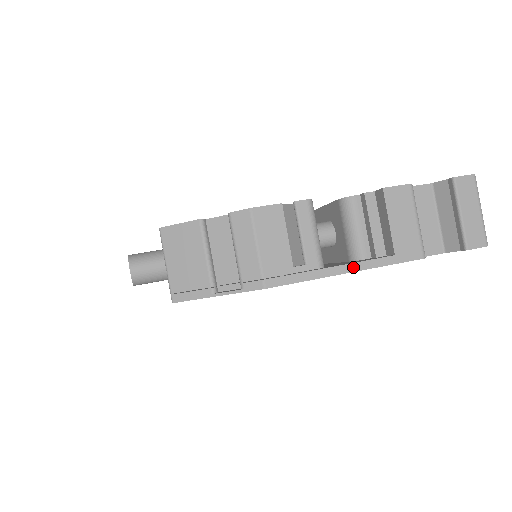
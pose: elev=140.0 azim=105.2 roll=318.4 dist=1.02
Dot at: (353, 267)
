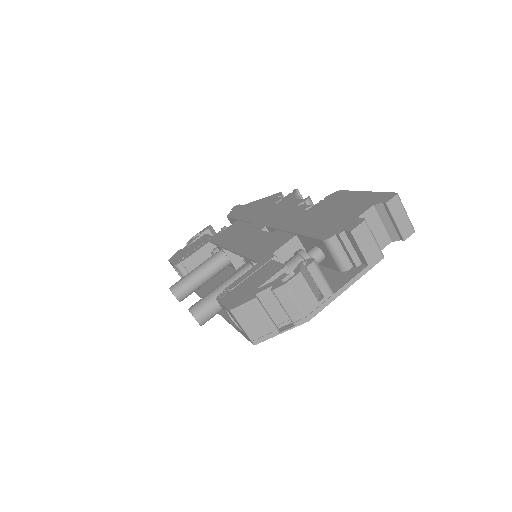
Dot at: (349, 284)
